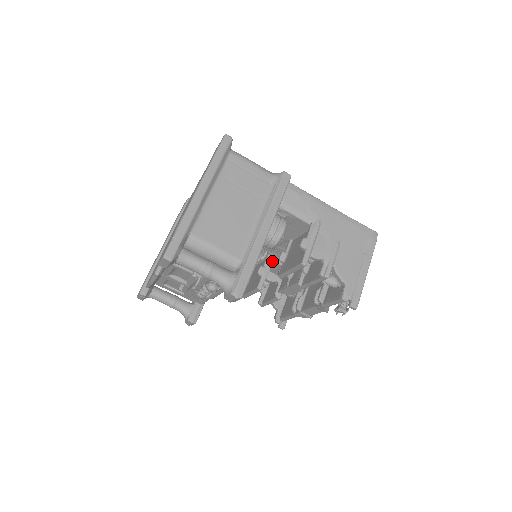
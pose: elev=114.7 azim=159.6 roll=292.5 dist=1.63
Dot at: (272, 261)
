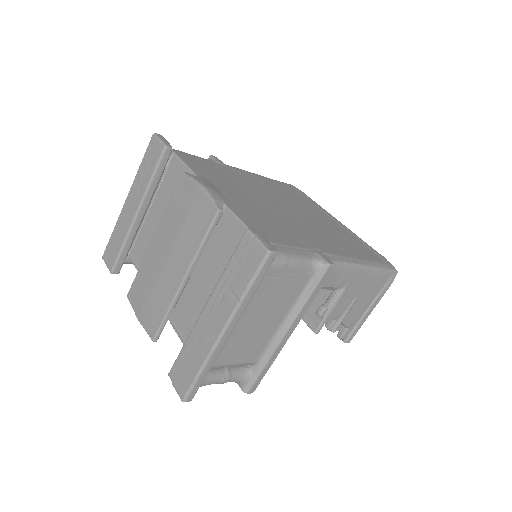
Dot at: occluded
